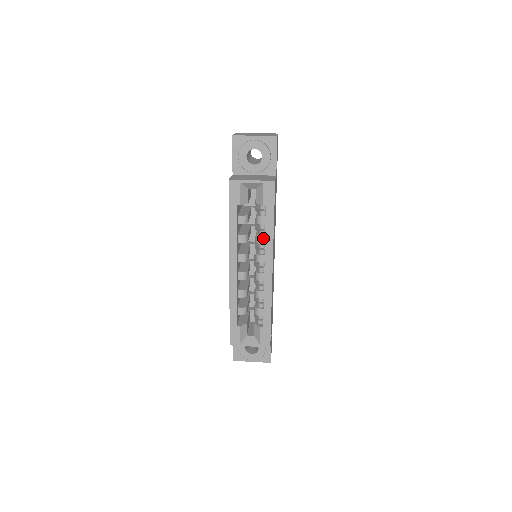
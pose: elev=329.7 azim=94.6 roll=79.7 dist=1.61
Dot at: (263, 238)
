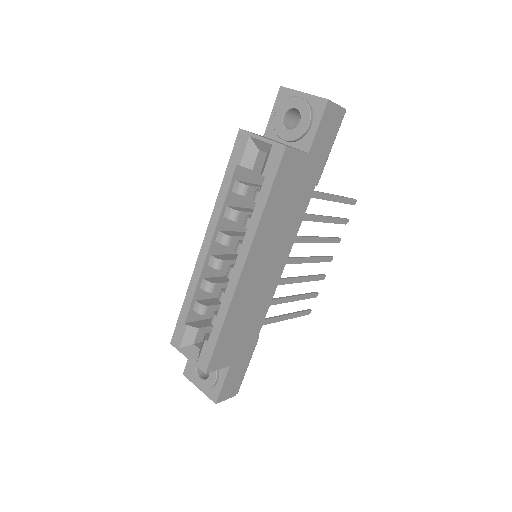
Dot at: (250, 221)
